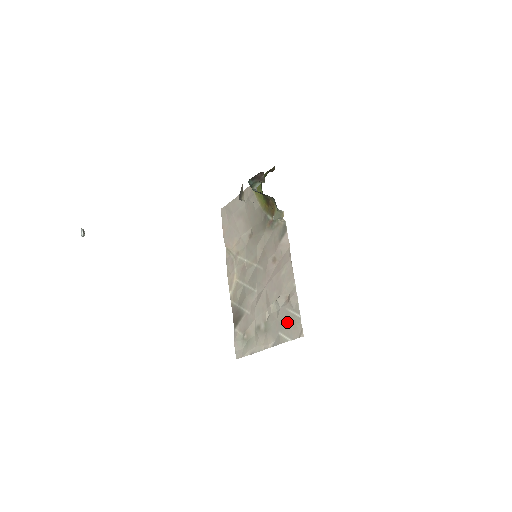
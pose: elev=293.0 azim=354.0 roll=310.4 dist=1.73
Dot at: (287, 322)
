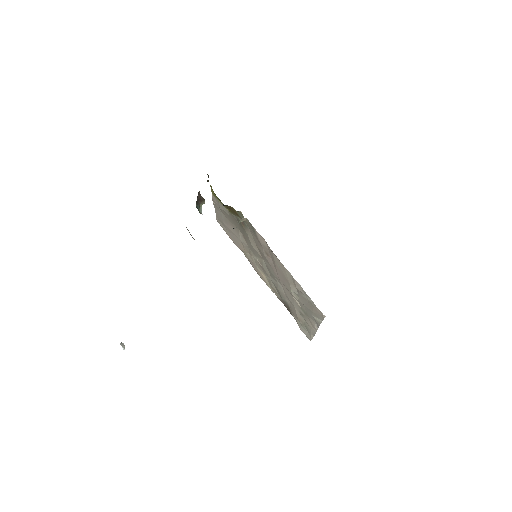
Dot at: (309, 307)
